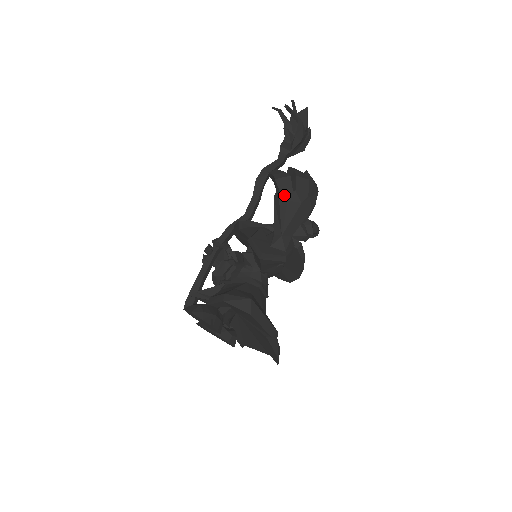
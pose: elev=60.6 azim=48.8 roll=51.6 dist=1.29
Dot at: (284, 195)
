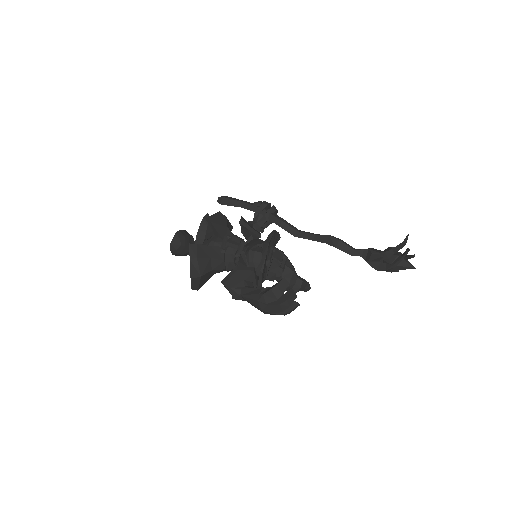
Dot at: (261, 298)
